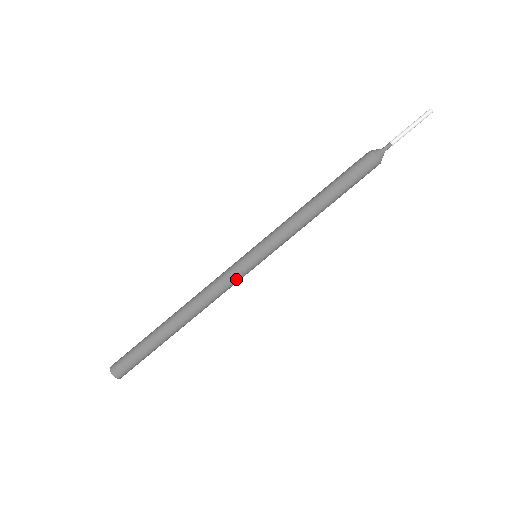
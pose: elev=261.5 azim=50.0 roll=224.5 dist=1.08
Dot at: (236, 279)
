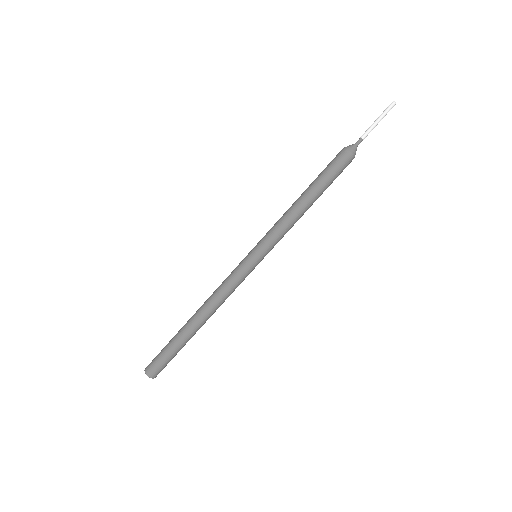
Dot at: (240, 278)
